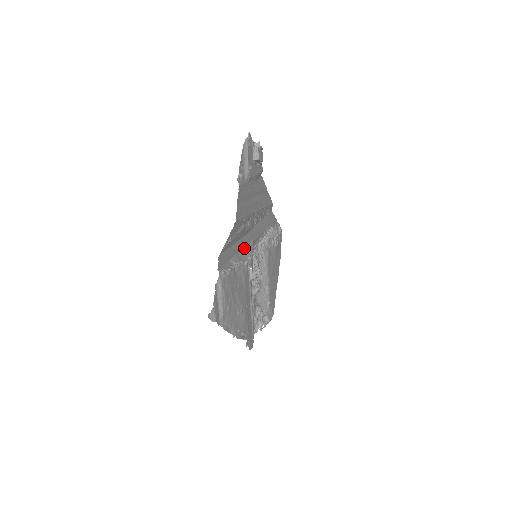
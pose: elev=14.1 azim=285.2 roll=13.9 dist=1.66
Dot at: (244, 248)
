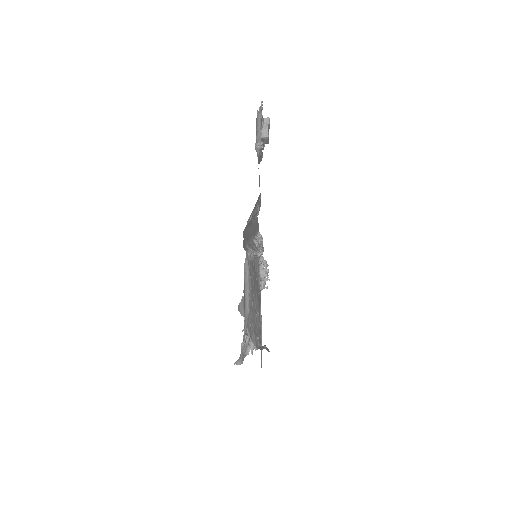
Dot at: (250, 240)
